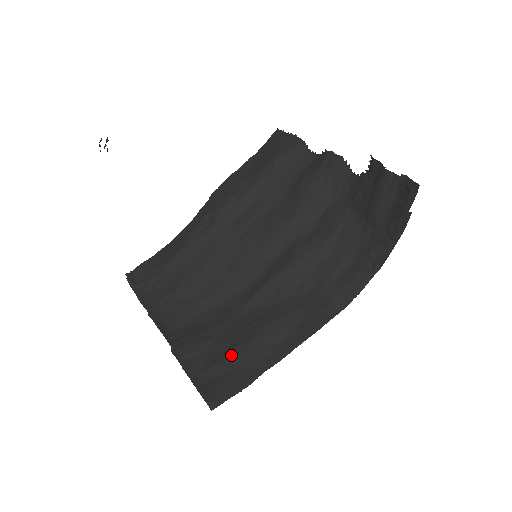
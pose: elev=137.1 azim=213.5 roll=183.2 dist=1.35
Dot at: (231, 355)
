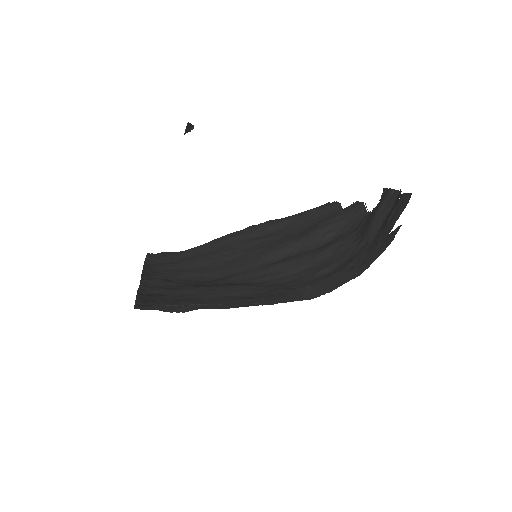
Dot at: (183, 288)
